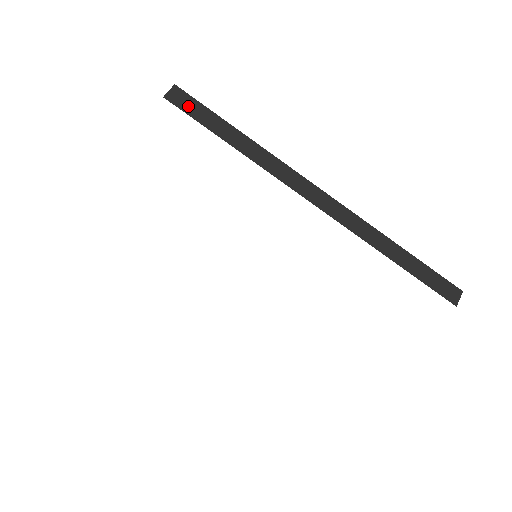
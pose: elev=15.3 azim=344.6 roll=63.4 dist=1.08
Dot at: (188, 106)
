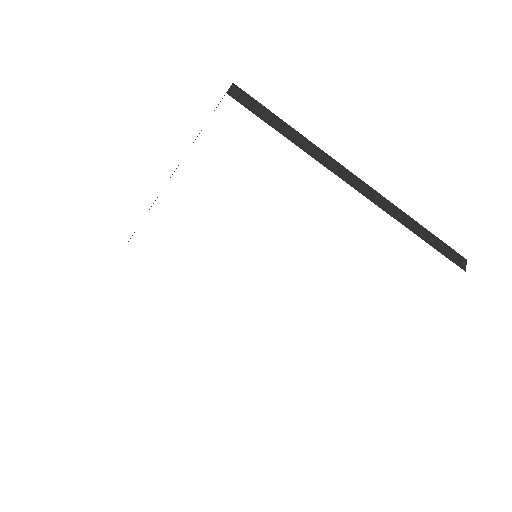
Dot at: (247, 102)
